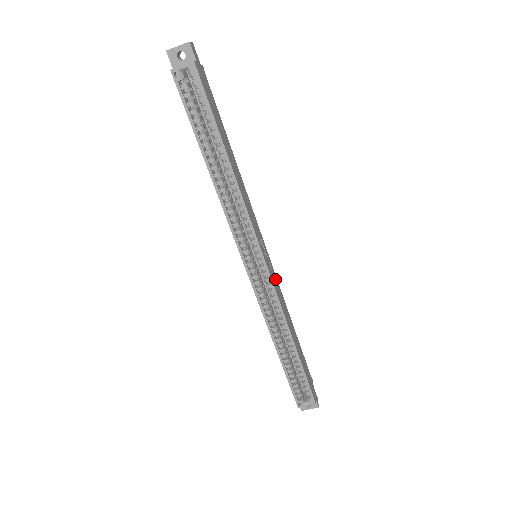
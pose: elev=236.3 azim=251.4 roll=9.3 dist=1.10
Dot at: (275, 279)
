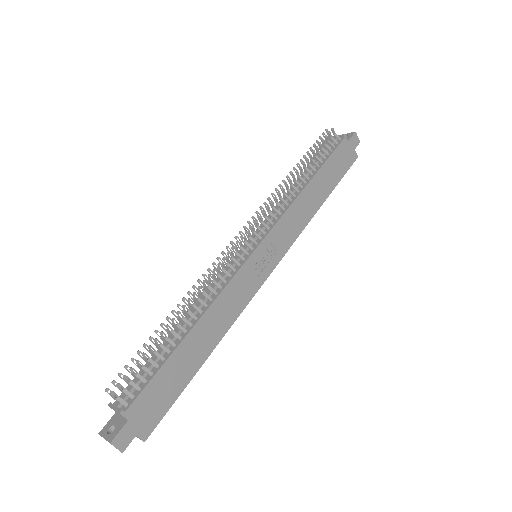
Dot at: (280, 233)
